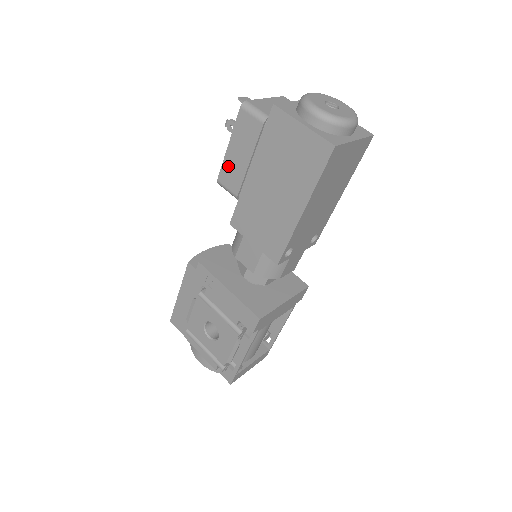
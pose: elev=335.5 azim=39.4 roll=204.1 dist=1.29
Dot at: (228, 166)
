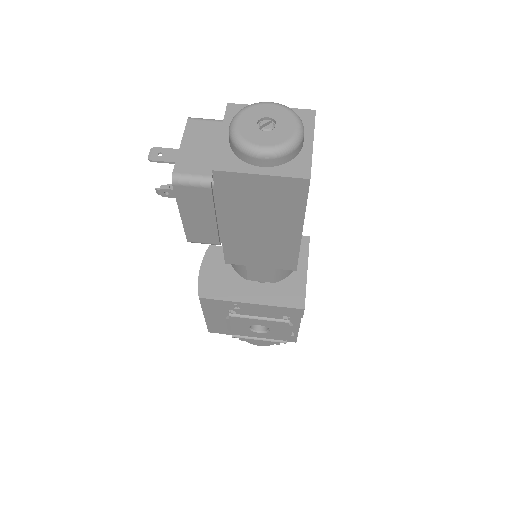
Dot at: (192, 229)
